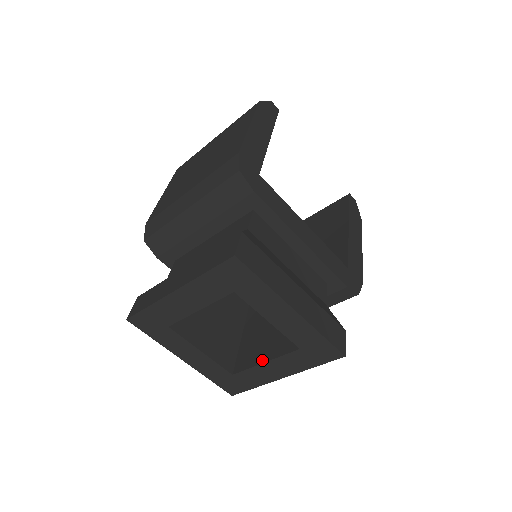
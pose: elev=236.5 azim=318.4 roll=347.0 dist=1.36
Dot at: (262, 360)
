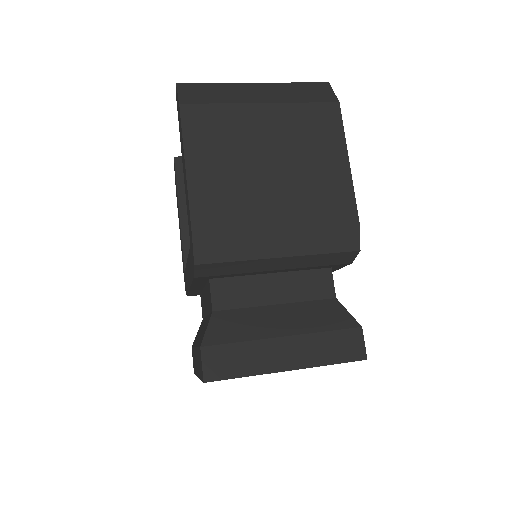
Dot at: occluded
